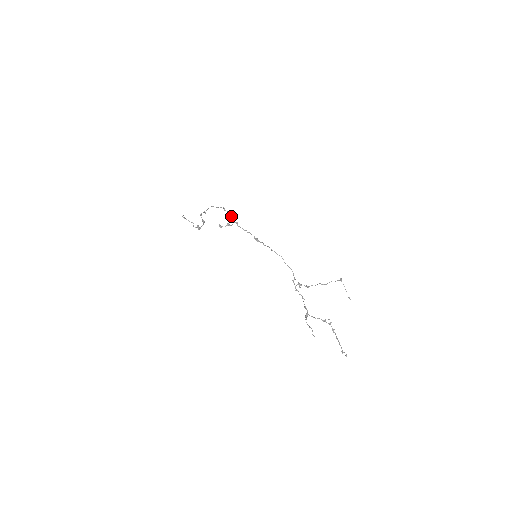
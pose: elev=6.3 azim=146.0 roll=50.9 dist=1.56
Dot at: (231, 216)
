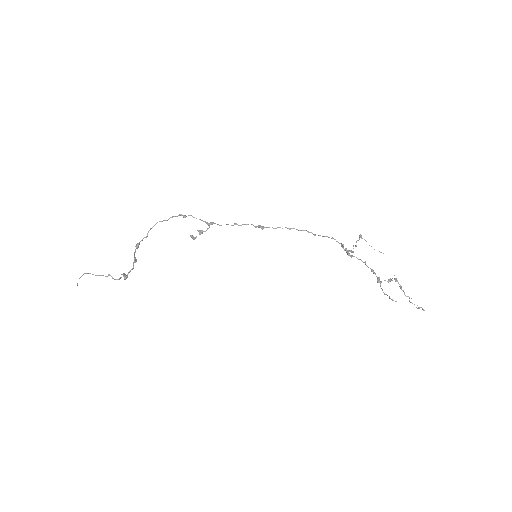
Dot at: (199, 219)
